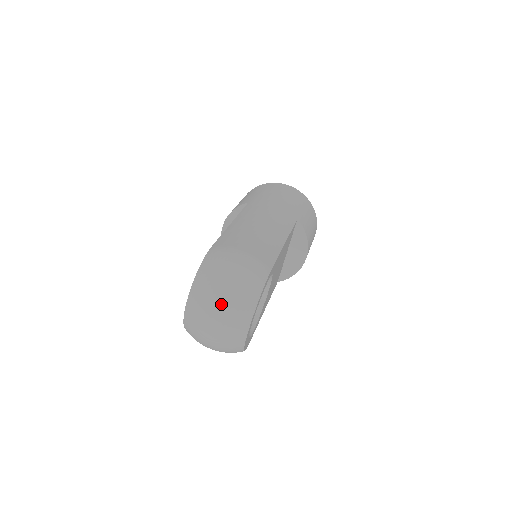
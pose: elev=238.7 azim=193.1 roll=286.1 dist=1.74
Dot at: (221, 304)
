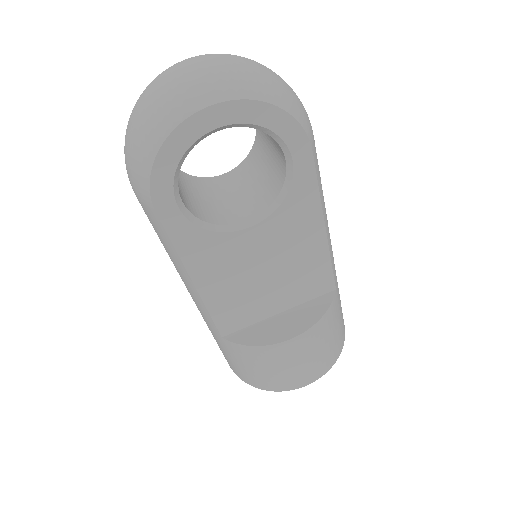
Dot at: (239, 60)
